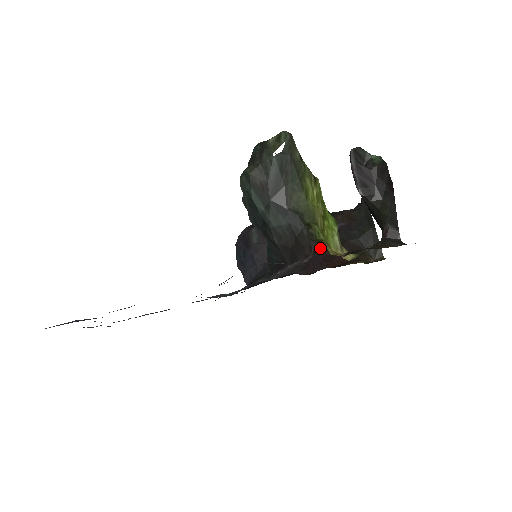
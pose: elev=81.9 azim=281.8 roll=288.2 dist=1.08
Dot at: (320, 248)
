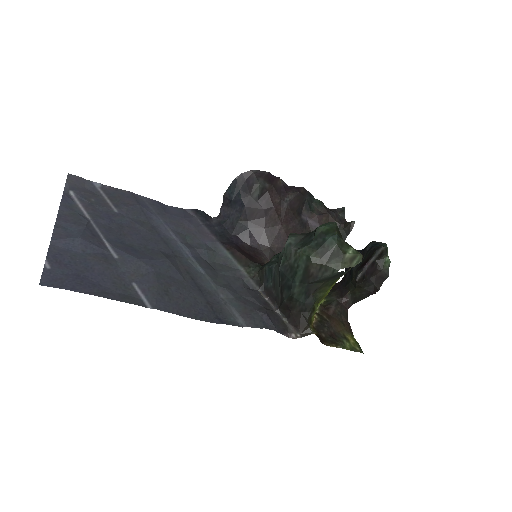
Dot at: occluded
